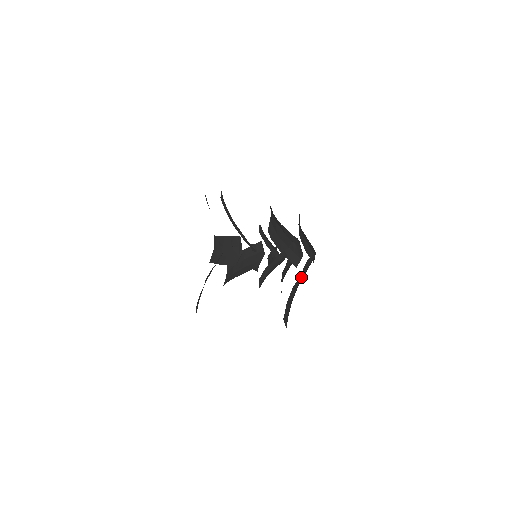
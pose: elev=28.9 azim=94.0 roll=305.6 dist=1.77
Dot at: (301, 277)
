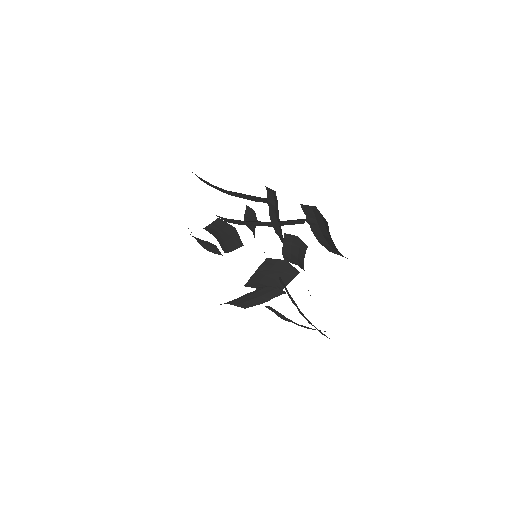
Dot at: occluded
